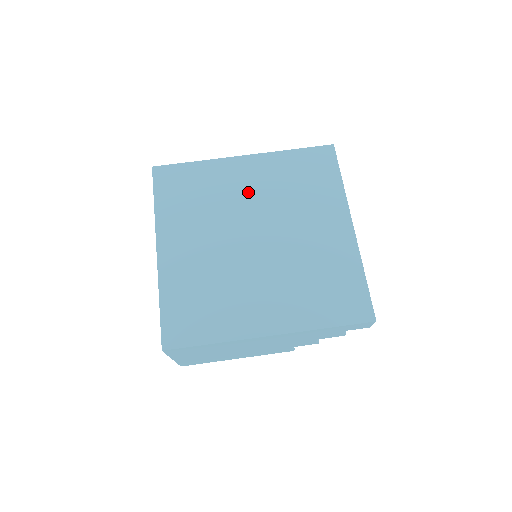
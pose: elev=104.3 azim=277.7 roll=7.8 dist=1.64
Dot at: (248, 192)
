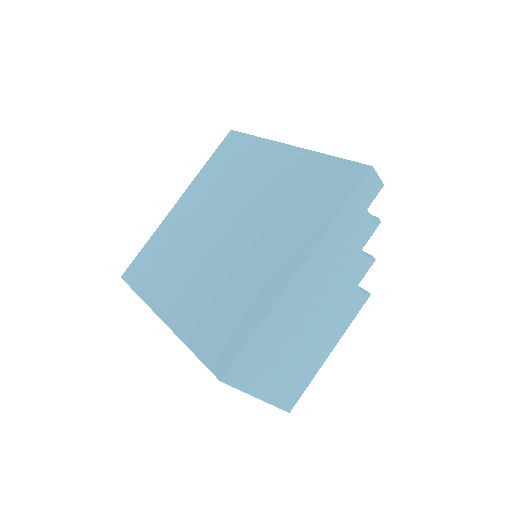
Dot at: (197, 215)
